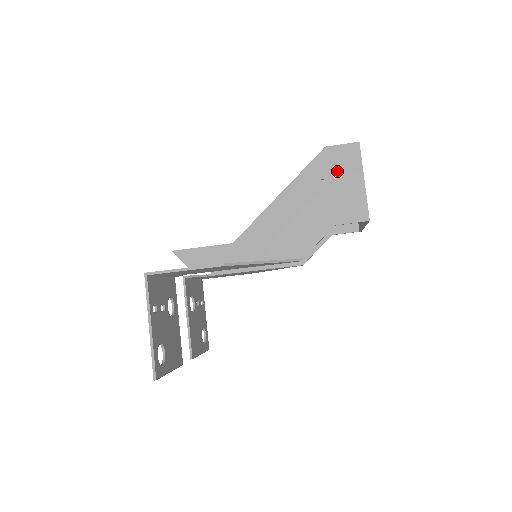
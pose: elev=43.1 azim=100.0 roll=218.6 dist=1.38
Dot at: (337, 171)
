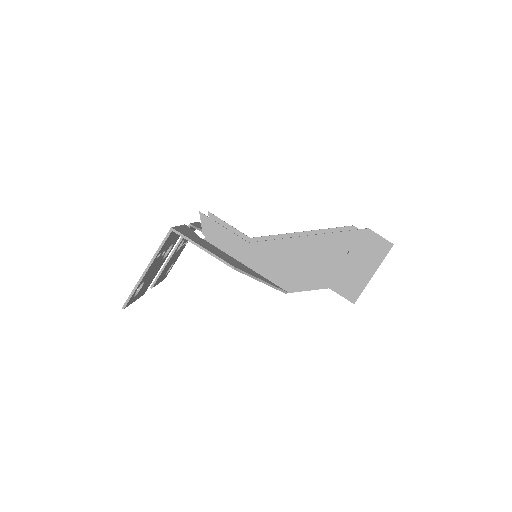
Dot at: (362, 252)
